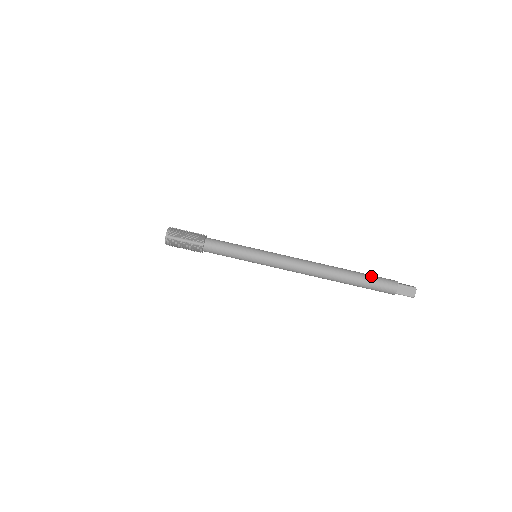
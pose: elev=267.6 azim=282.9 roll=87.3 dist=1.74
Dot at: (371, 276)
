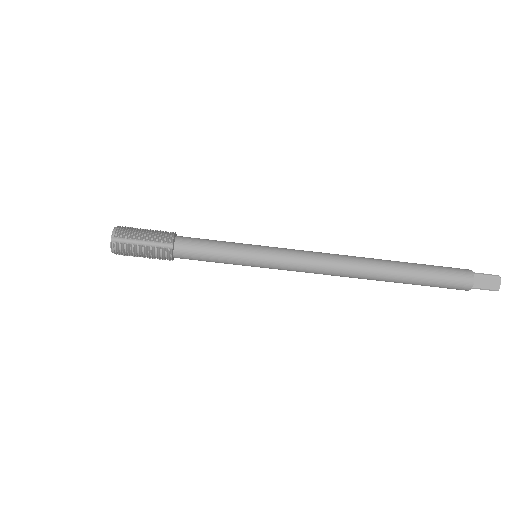
Dot at: (432, 266)
